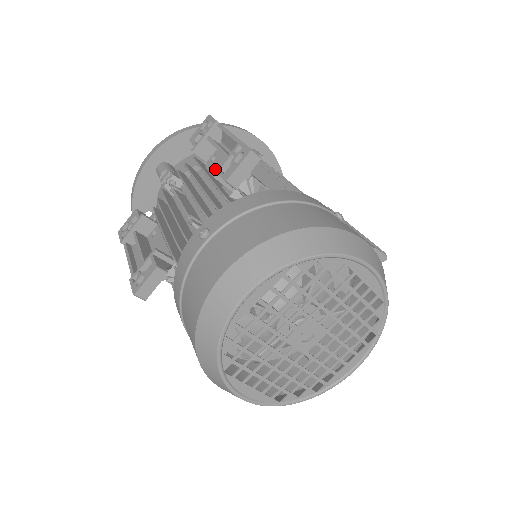
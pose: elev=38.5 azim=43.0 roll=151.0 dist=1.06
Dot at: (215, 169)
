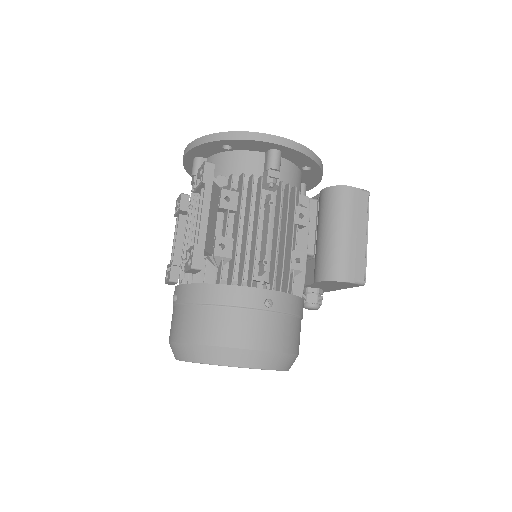
Dot at: occluded
